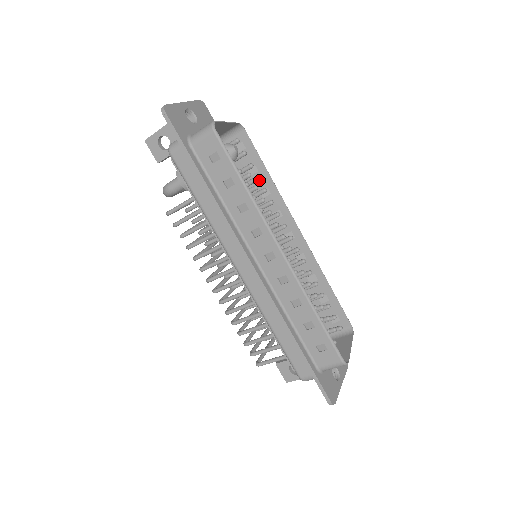
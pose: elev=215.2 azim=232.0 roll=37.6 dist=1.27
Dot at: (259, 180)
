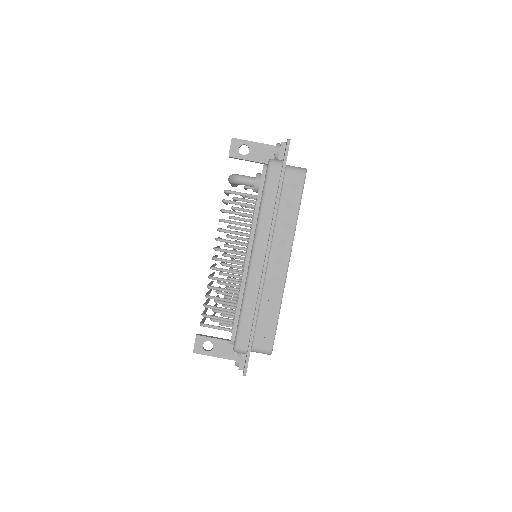
Dot at: occluded
